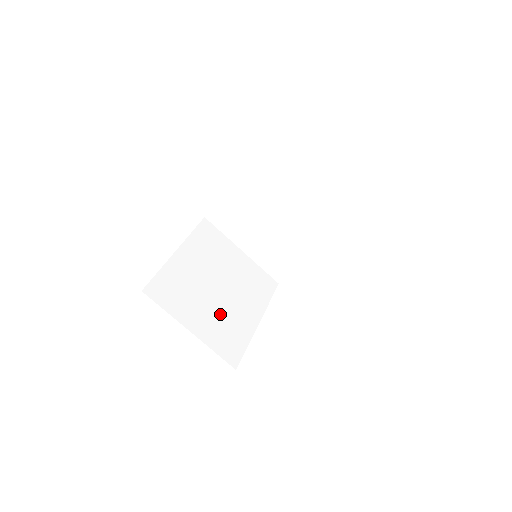
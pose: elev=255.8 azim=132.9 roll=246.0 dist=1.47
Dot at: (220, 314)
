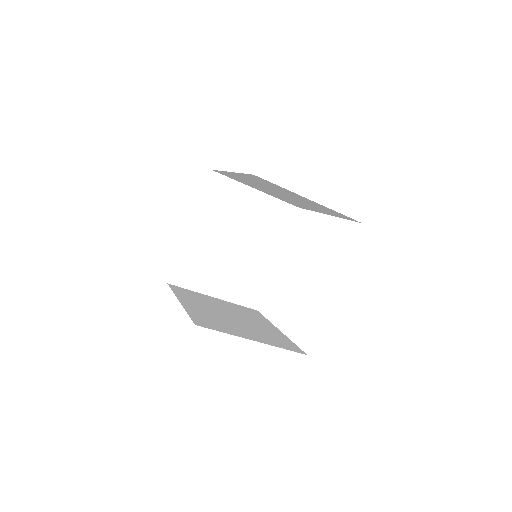
Dot at: (239, 270)
